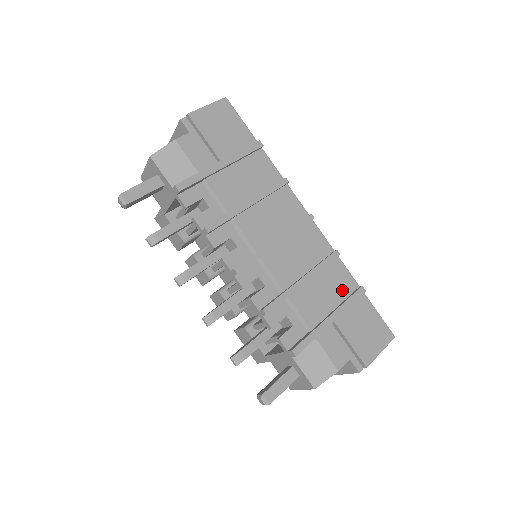
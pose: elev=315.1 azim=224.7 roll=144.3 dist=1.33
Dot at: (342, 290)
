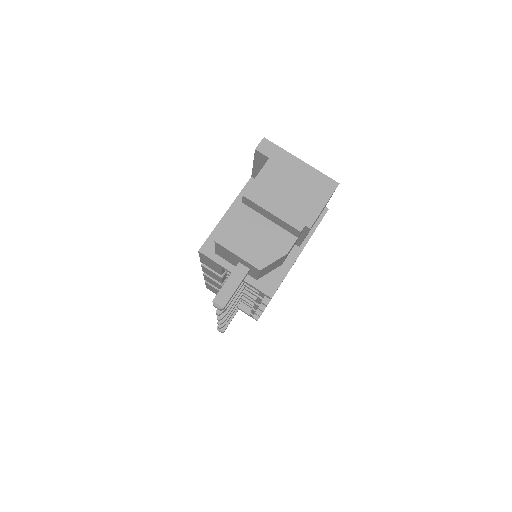
Dot at: occluded
